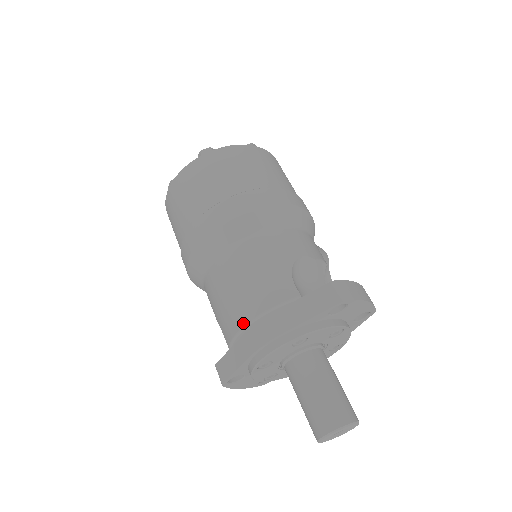
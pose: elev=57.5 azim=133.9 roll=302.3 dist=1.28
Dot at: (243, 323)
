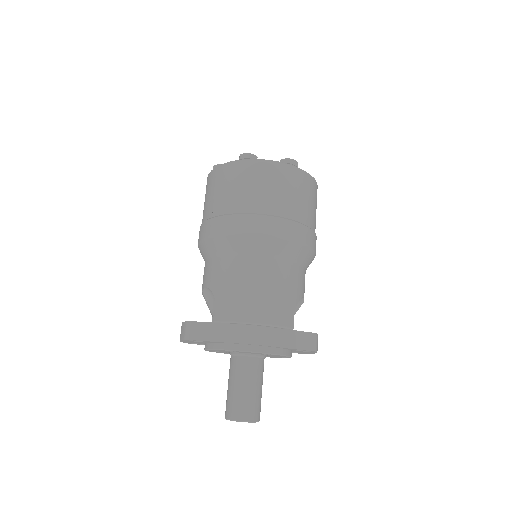
Dot at: (249, 320)
